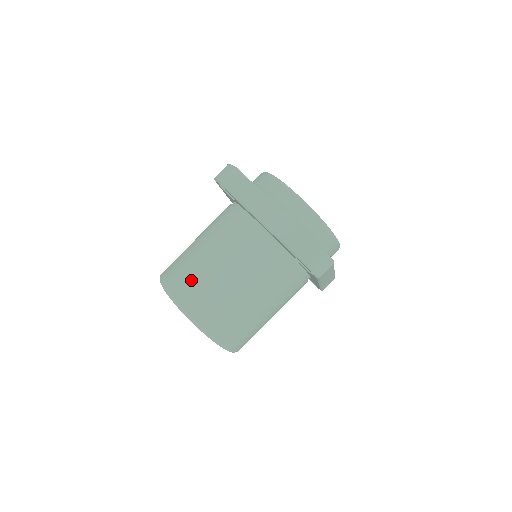
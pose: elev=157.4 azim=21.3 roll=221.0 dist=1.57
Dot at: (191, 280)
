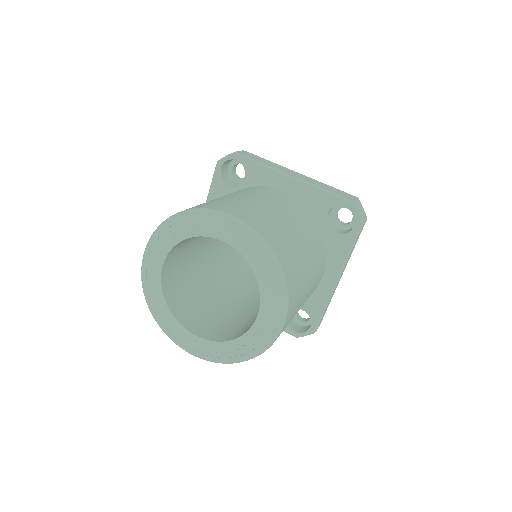
Dot at: (230, 202)
